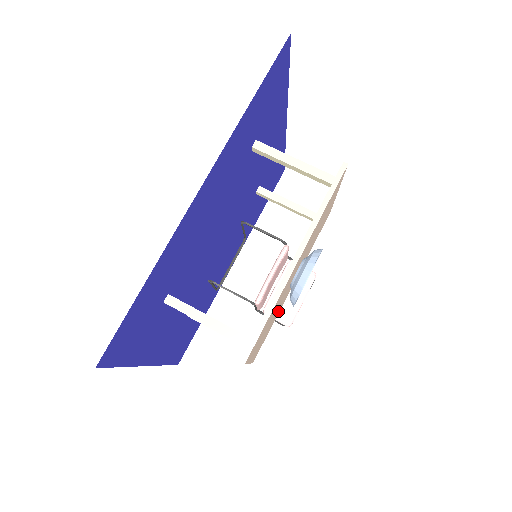
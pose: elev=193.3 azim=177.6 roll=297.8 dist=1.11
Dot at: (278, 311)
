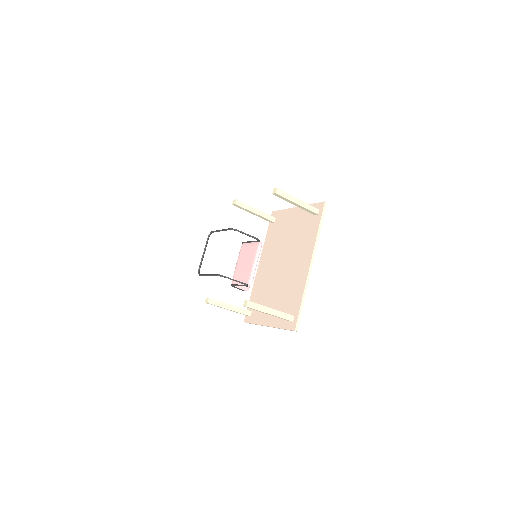
Dot at: (262, 287)
